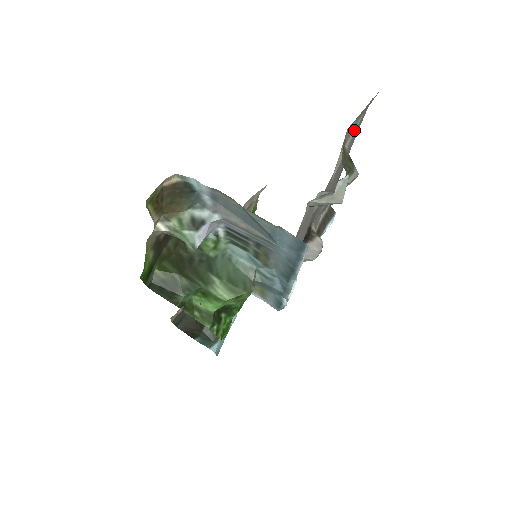
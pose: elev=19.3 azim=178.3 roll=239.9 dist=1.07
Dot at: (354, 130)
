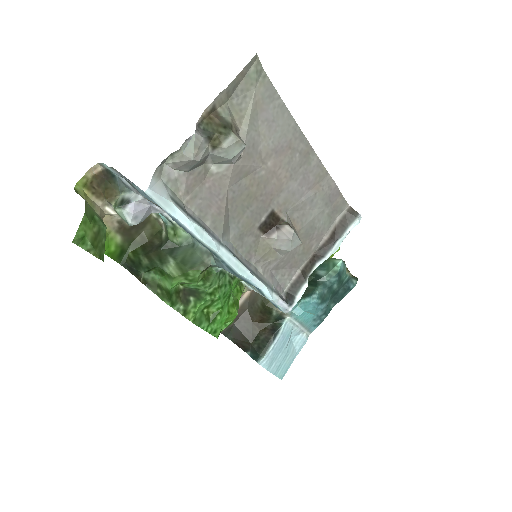
Dot at: (250, 105)
